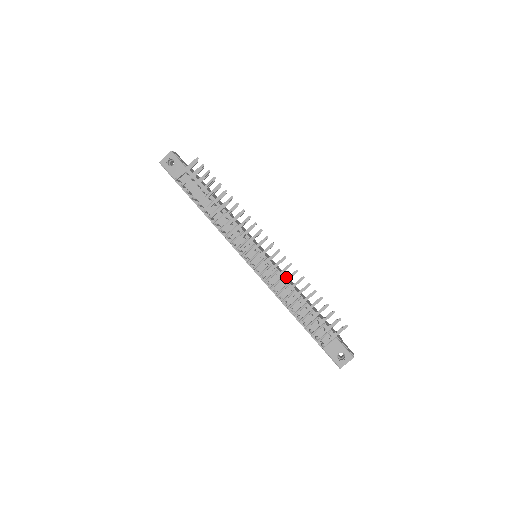
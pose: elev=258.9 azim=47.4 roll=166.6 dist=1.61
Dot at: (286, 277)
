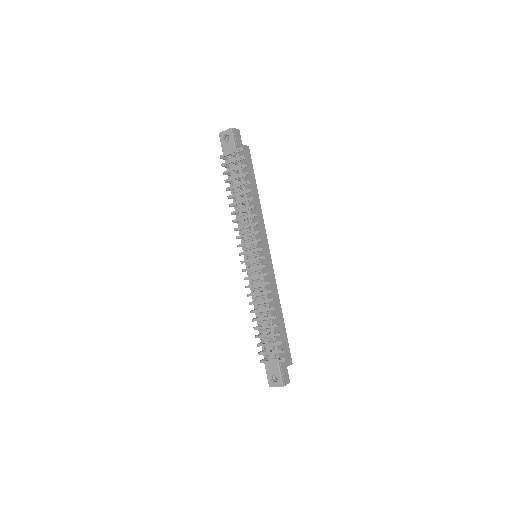
Dot at: (271, 288)
